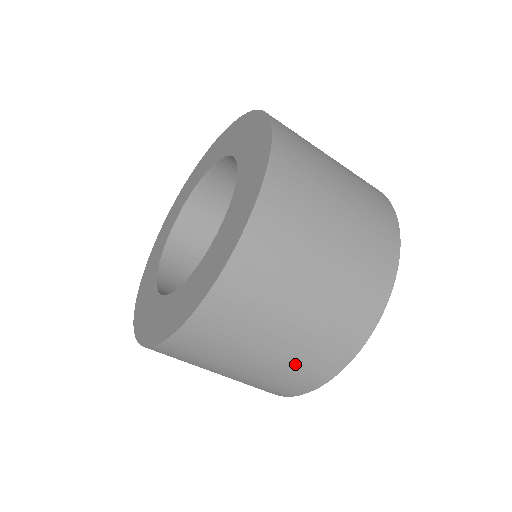
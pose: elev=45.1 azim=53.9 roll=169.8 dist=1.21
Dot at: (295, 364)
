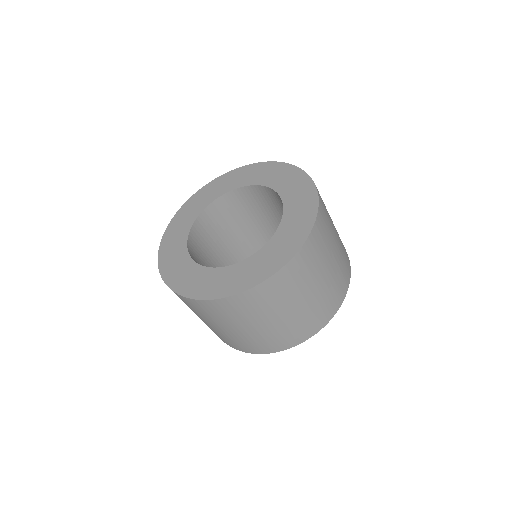
Dot at: (338, 277)
